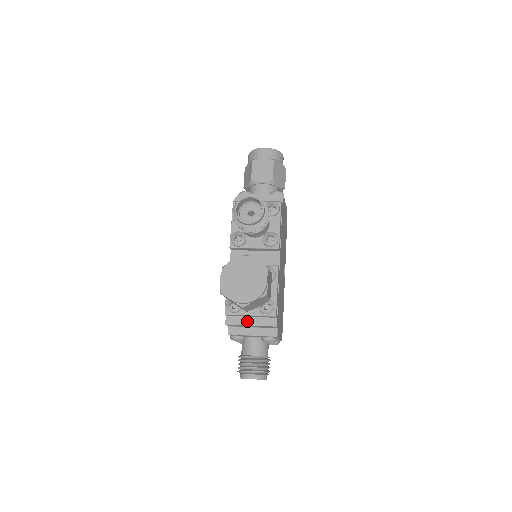
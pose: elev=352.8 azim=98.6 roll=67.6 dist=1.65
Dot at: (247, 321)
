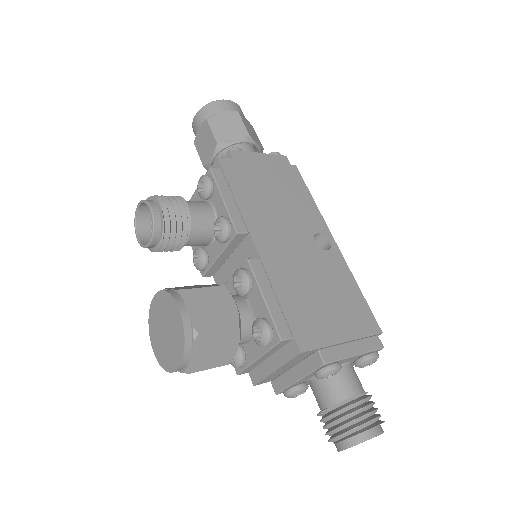
Dot at: (269, 366)
